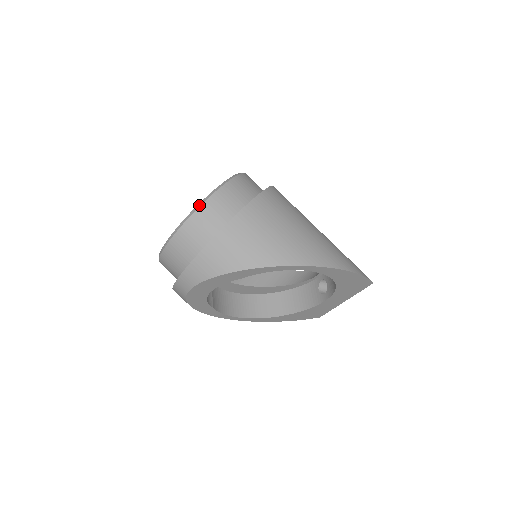
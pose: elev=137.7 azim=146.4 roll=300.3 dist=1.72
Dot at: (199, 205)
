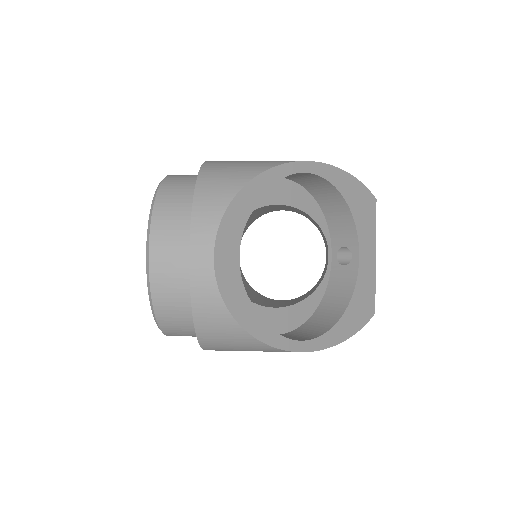
Dot at: (160, 182)
